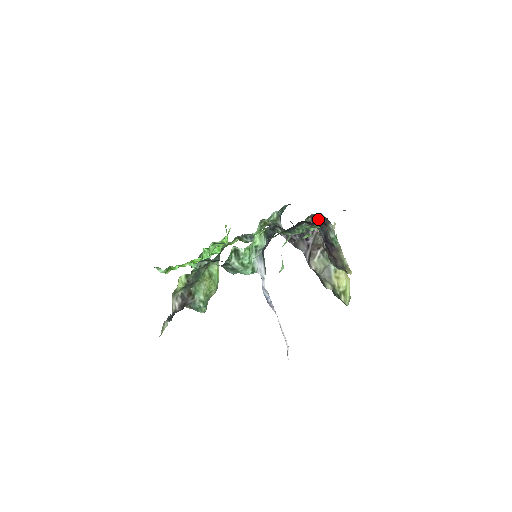
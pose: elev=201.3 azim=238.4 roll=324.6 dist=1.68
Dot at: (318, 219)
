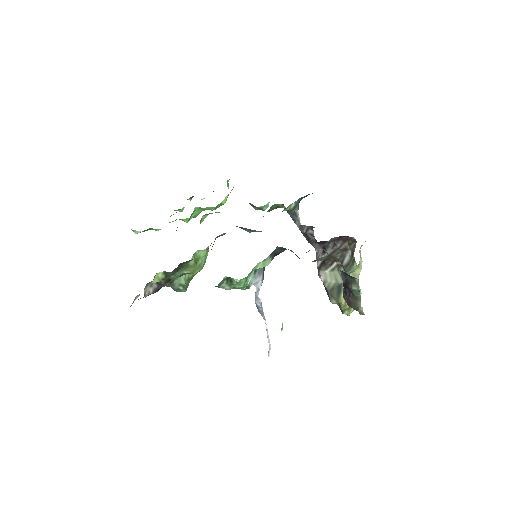
Dot at: (345, 237)
